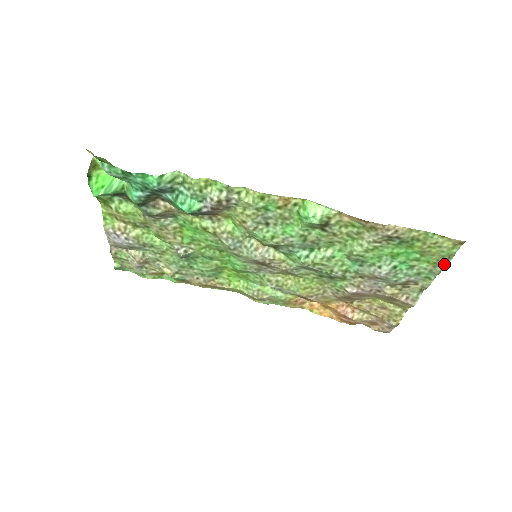
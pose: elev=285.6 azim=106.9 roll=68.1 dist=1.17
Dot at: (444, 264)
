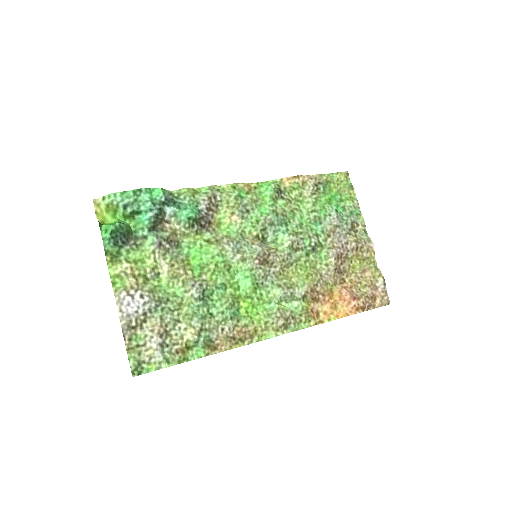
Dot at: (354, 195)
